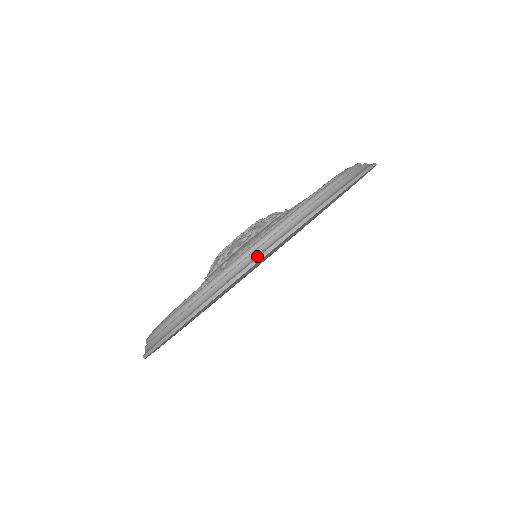
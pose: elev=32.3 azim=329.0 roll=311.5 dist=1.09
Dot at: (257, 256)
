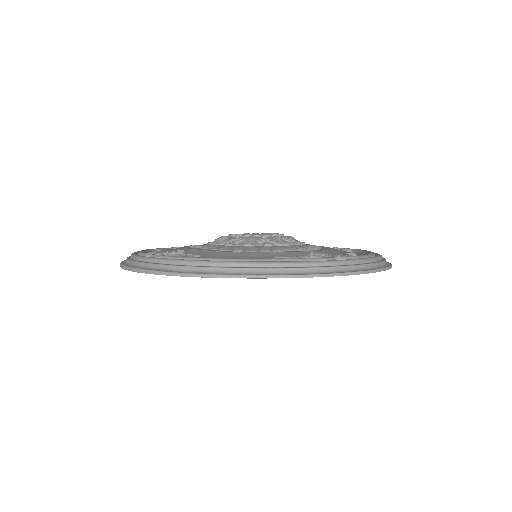
Dot at: (372, 268)
